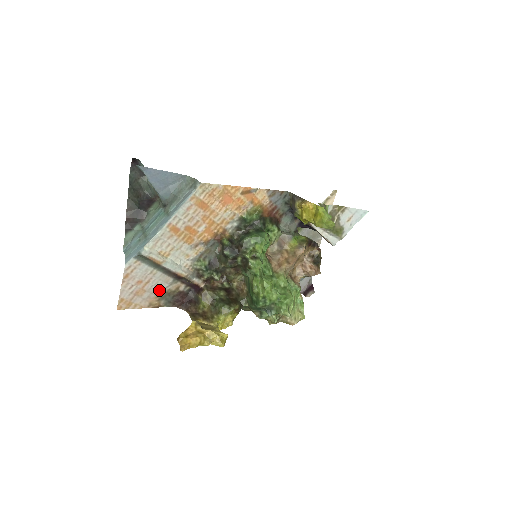
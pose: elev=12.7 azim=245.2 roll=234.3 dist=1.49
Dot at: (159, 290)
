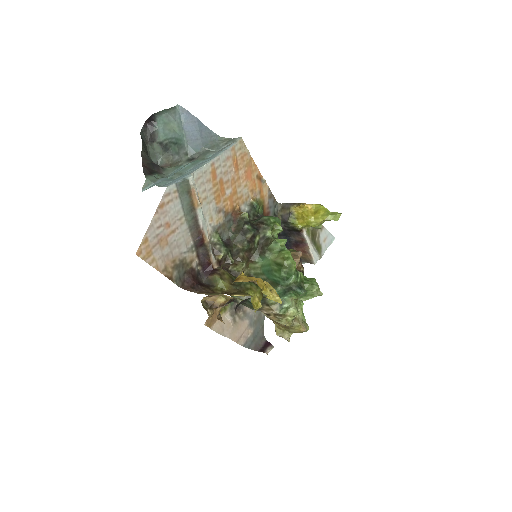
Dot at: (177, 252)
